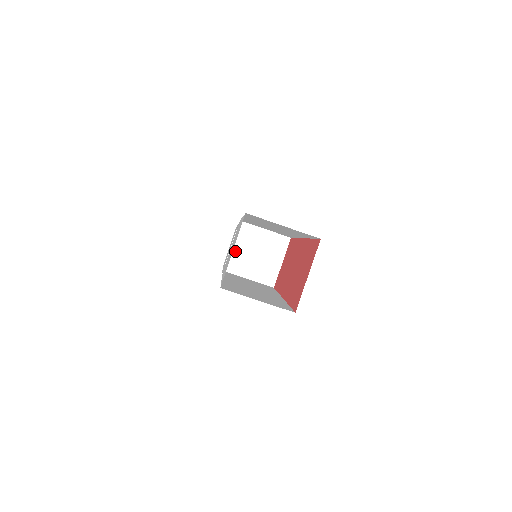
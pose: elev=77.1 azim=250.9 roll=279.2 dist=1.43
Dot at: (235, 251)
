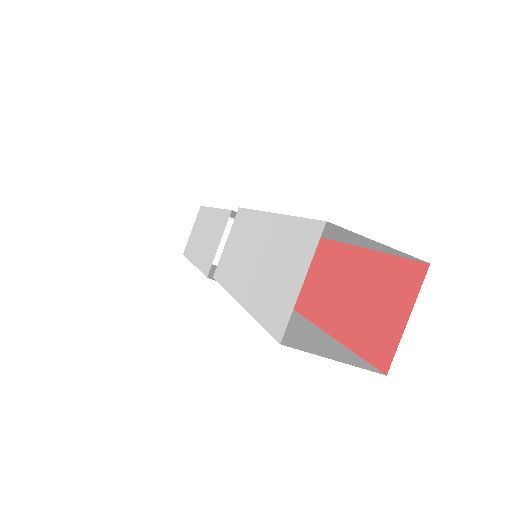
Dot at: occluded
